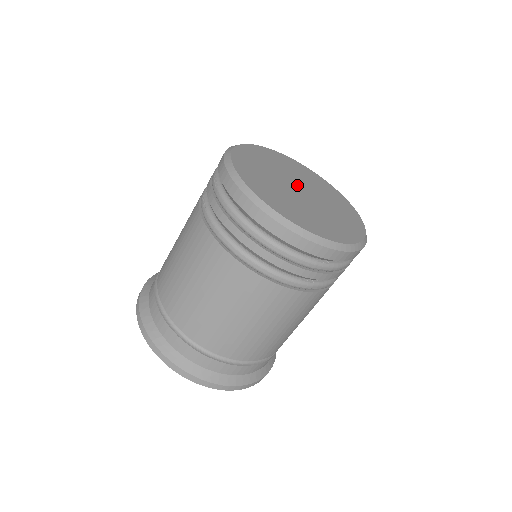
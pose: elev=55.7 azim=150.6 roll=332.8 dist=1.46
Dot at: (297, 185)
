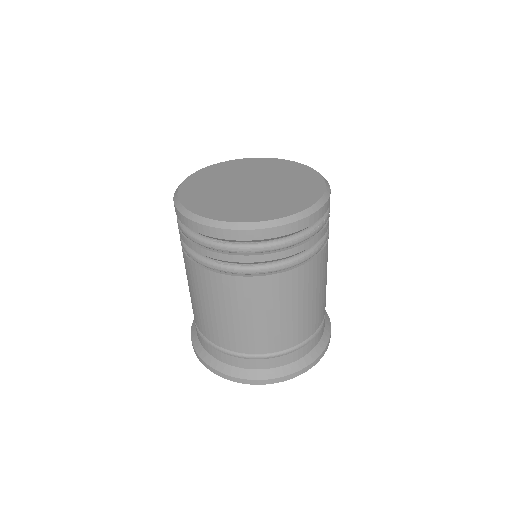
Dot at: (255, 182)
